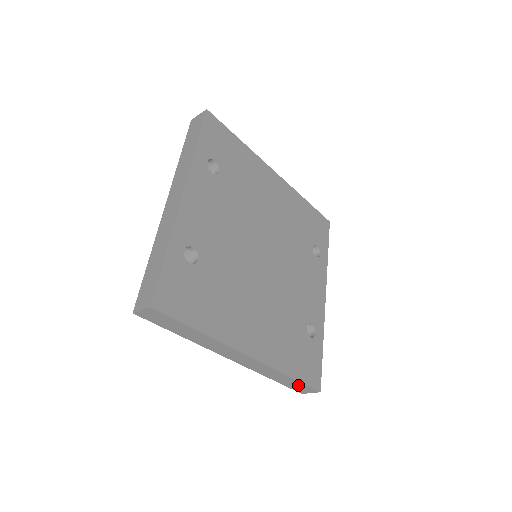
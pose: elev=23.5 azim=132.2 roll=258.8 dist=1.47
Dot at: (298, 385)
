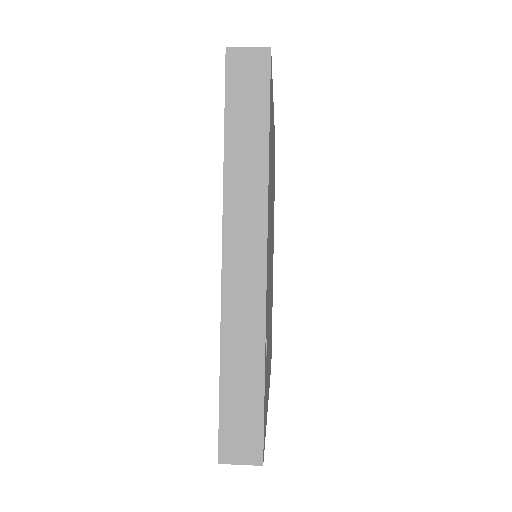
Dot at: occluded
